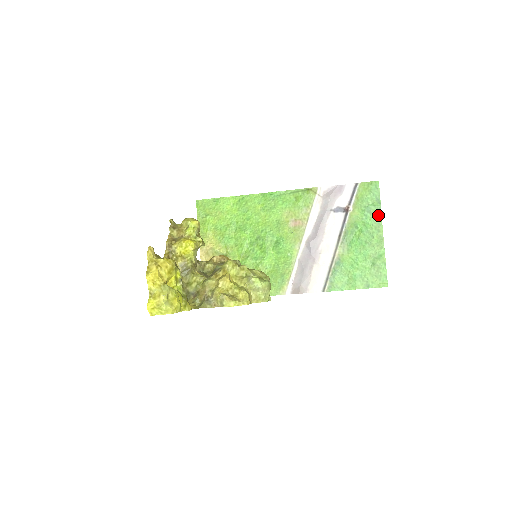
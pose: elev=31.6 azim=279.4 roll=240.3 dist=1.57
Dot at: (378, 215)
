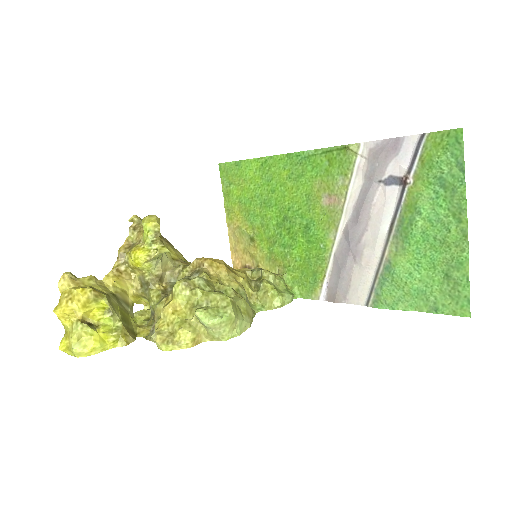
Dot at: (459, 193)
